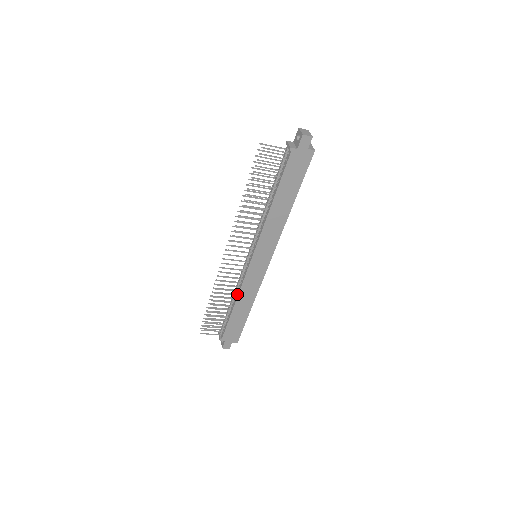
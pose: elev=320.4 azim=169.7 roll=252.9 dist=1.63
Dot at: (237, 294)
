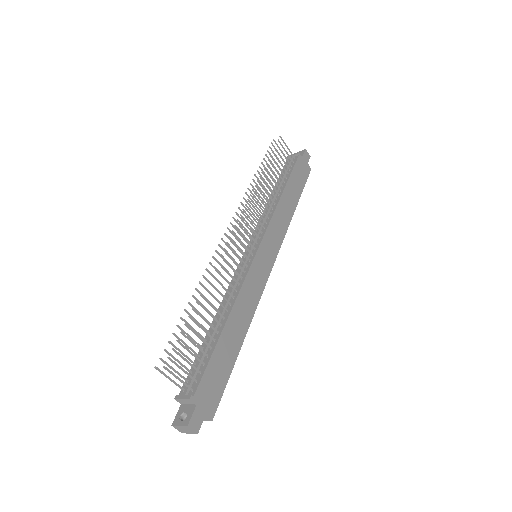
Dot at: (232, 301)
